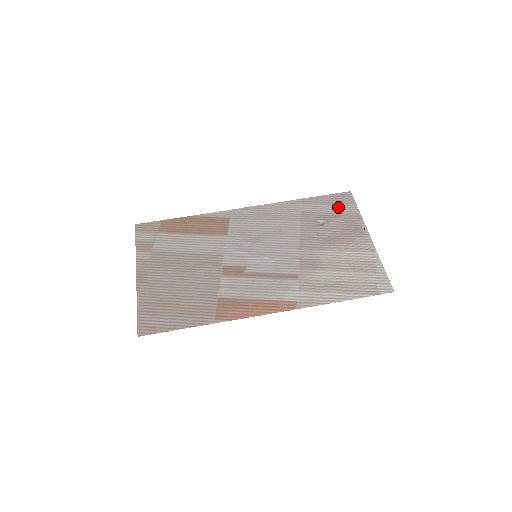
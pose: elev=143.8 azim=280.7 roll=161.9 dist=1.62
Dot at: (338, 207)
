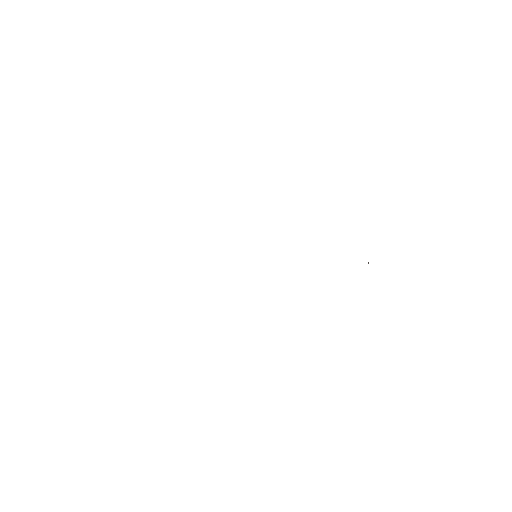
Dot at: occluded
